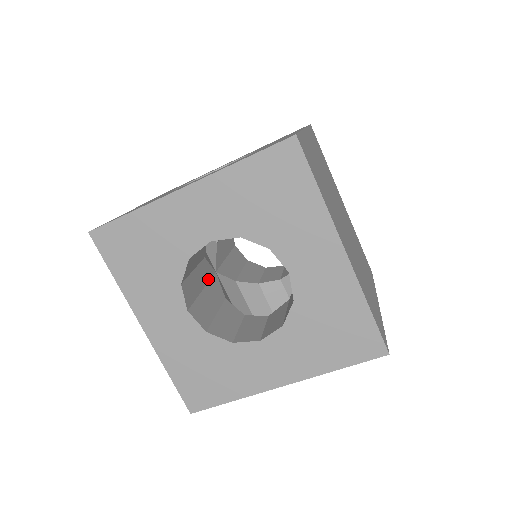
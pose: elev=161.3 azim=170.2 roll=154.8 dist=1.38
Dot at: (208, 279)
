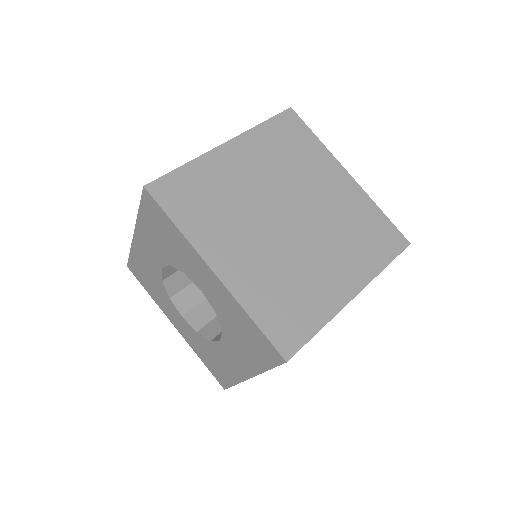
Dot at: occluded
